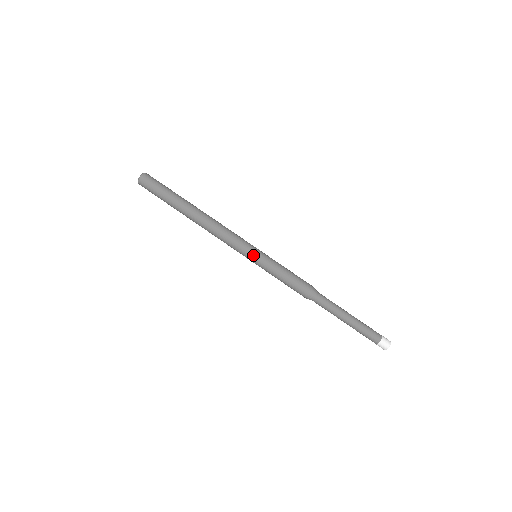
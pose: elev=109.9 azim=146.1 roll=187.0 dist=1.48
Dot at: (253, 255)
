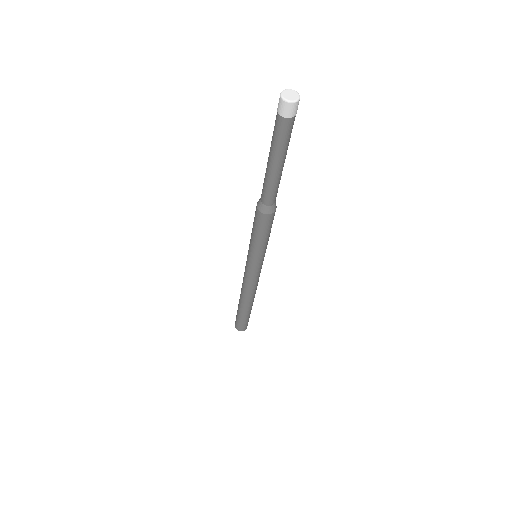
Dot at: occluded
